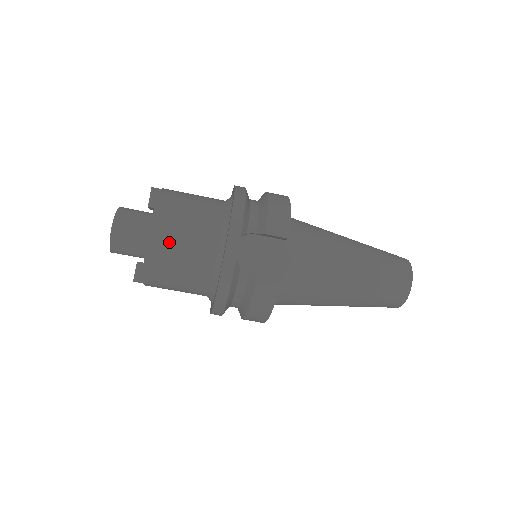
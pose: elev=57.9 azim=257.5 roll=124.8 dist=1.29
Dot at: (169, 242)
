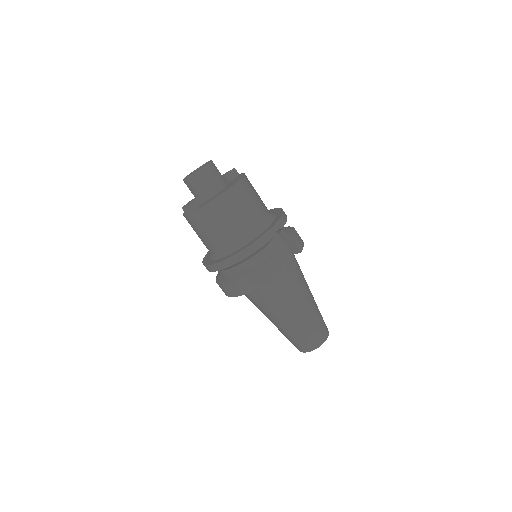
Dot at: (241, 198)
